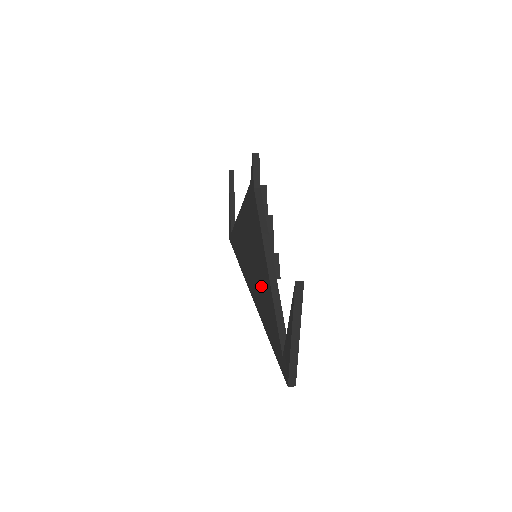
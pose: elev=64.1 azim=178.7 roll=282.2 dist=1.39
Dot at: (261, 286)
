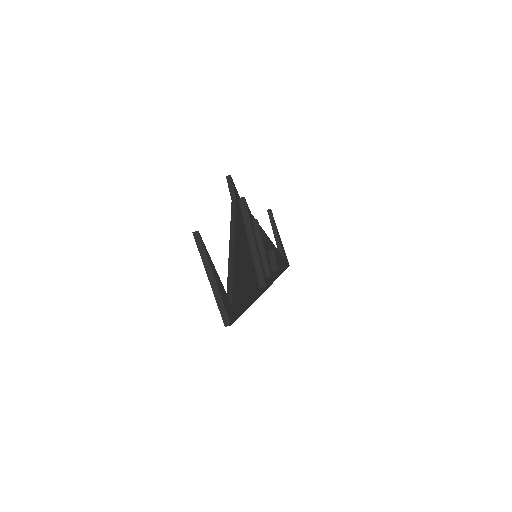
Dot at: occluded
